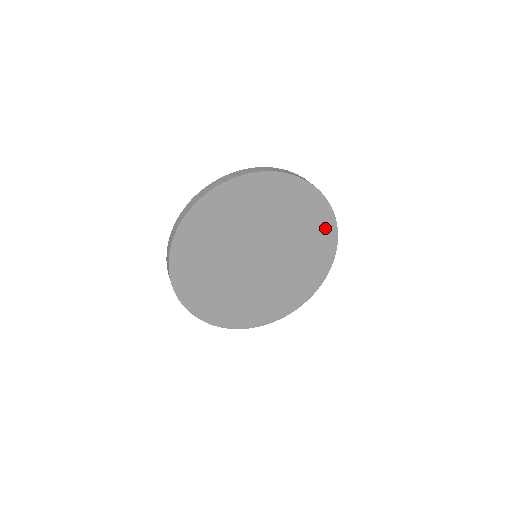
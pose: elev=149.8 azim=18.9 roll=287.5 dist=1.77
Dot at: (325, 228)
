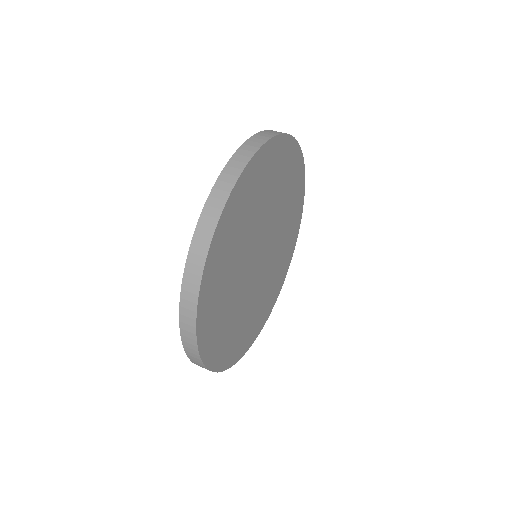
Dot at: (299, 190)
